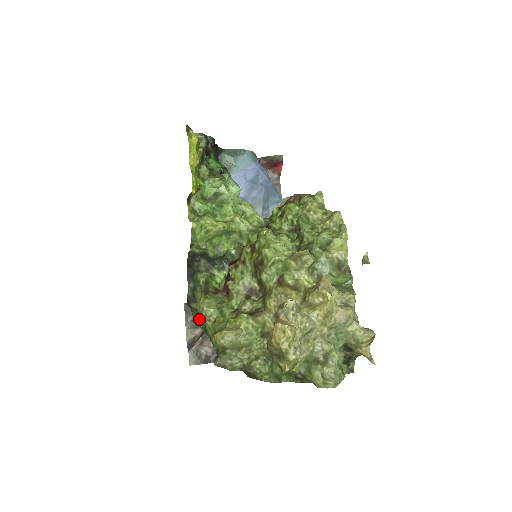
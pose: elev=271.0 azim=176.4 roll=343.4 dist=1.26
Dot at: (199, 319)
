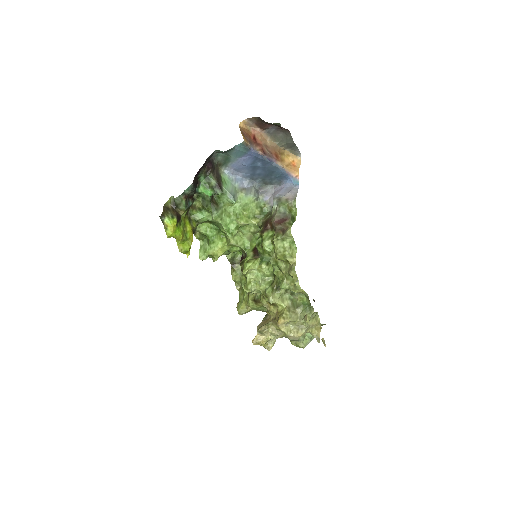
Dot at: occluded
